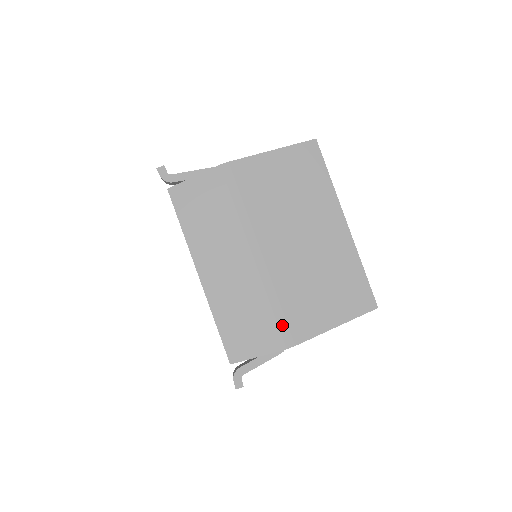
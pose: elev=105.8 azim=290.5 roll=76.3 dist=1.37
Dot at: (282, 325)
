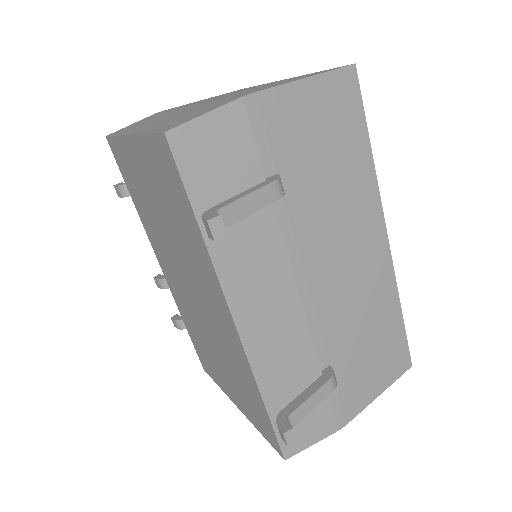
Dot at: (231, 98)
